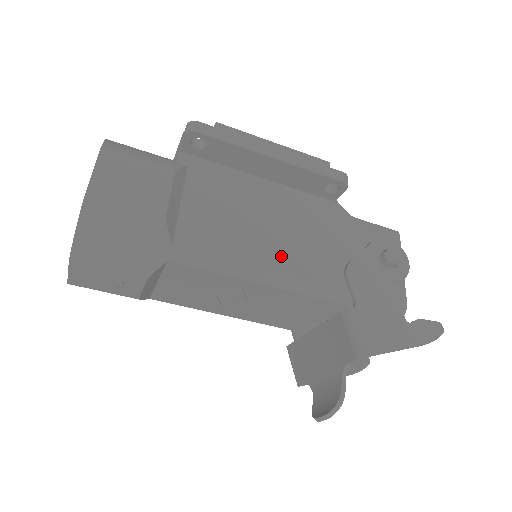
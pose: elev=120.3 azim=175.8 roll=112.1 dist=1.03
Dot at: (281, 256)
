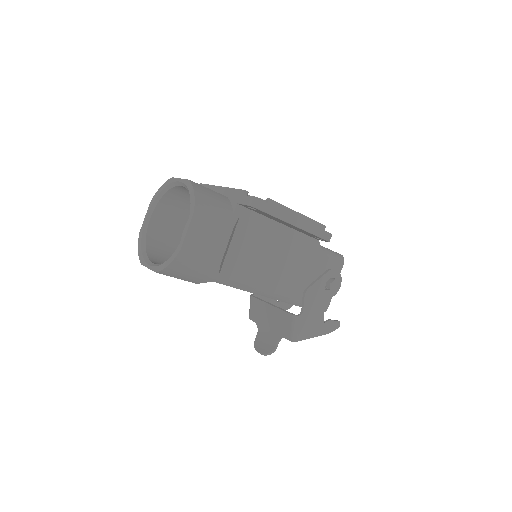
Dot at: (274, 280)
